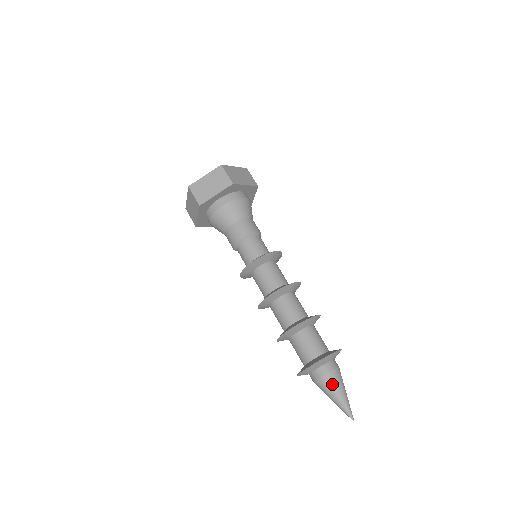
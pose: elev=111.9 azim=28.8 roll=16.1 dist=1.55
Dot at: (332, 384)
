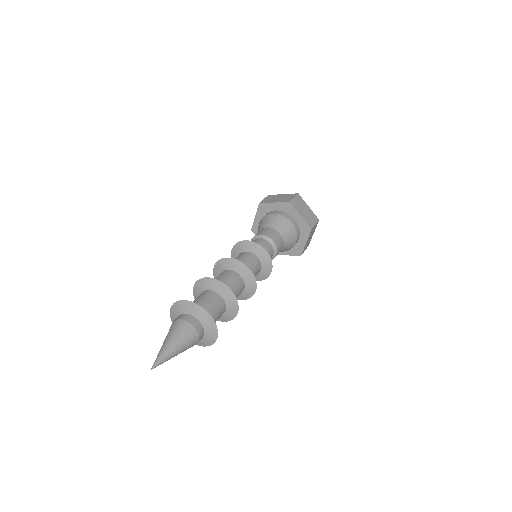
Dot at: (176, 329)
